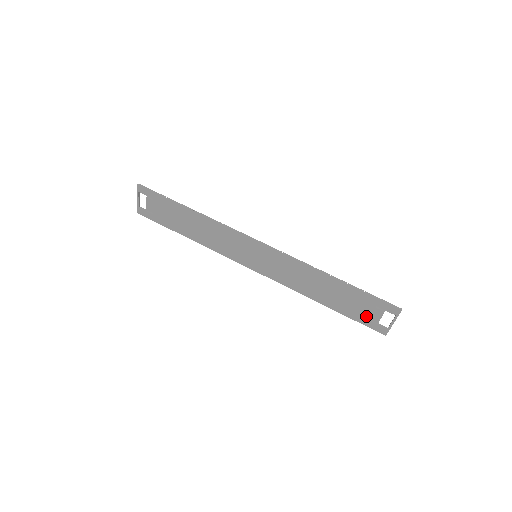
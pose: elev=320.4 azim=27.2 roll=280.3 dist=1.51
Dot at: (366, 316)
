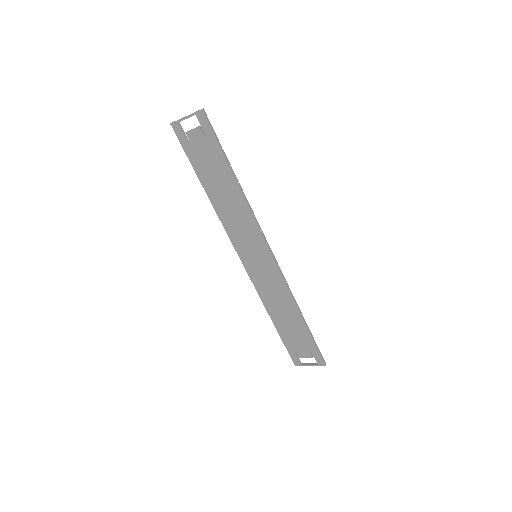
Dot at: (296, 349)
